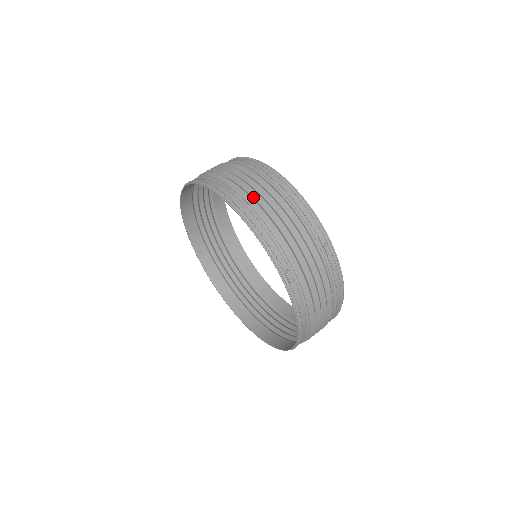
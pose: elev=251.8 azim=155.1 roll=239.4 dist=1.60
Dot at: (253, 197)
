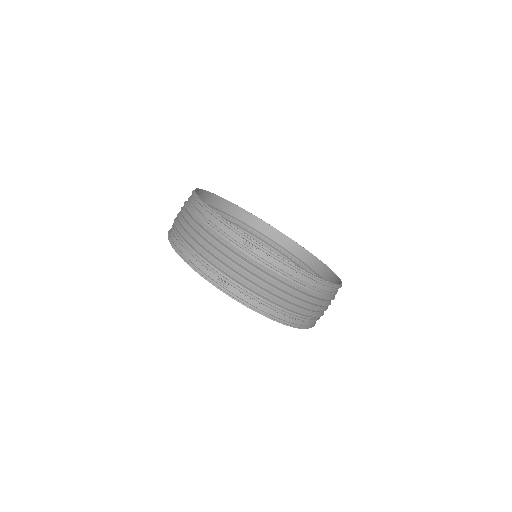
Dot at: (184, 230)
